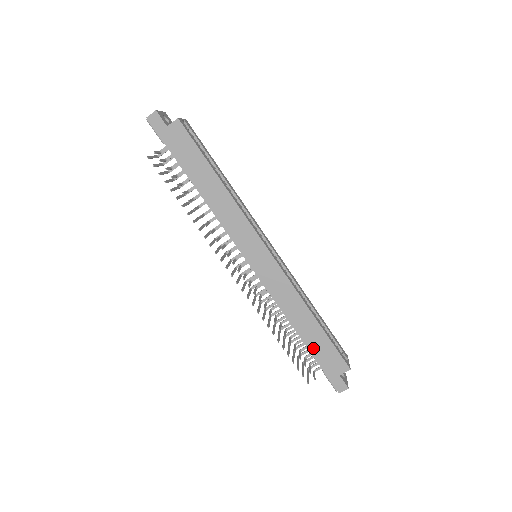
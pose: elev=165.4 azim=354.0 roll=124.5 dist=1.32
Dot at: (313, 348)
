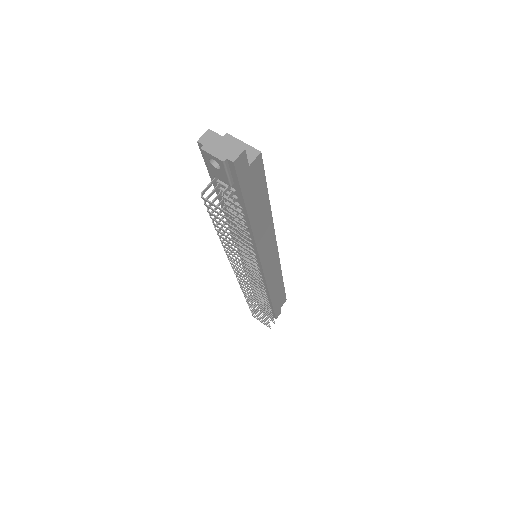
Dot at: (275, 302)
